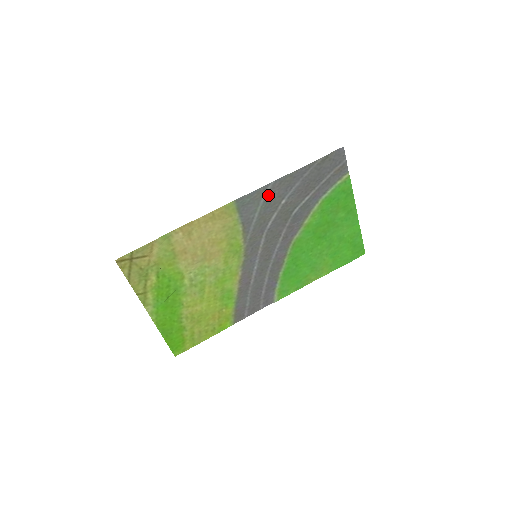
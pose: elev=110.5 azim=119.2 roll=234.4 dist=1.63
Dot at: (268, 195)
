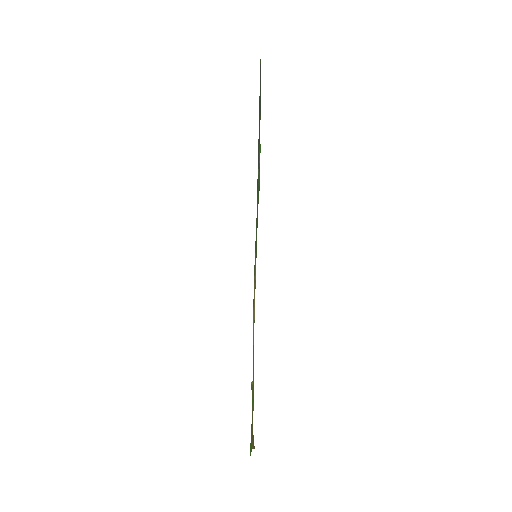
Dot at: occluded
